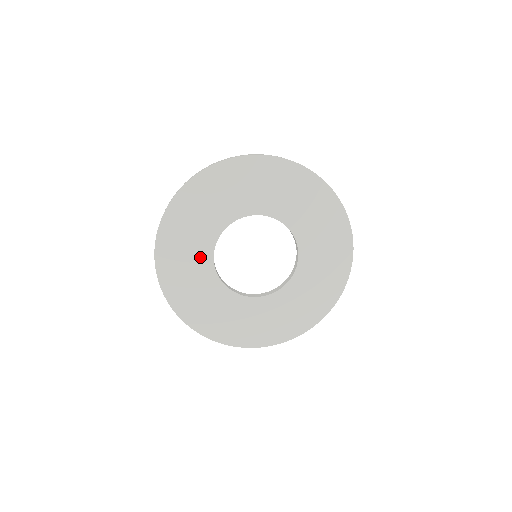
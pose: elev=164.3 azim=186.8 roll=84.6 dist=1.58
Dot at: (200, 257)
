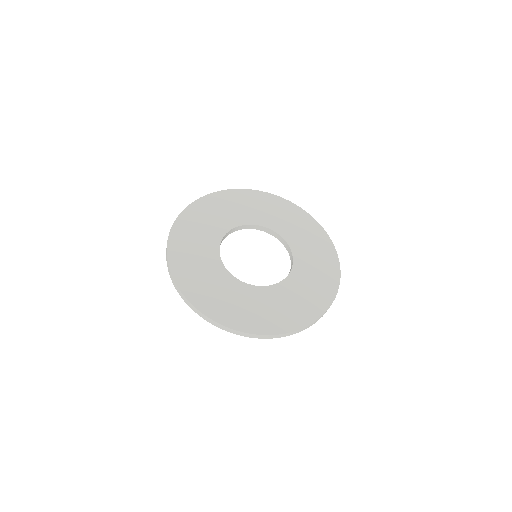
Dot at: (234, 218)
